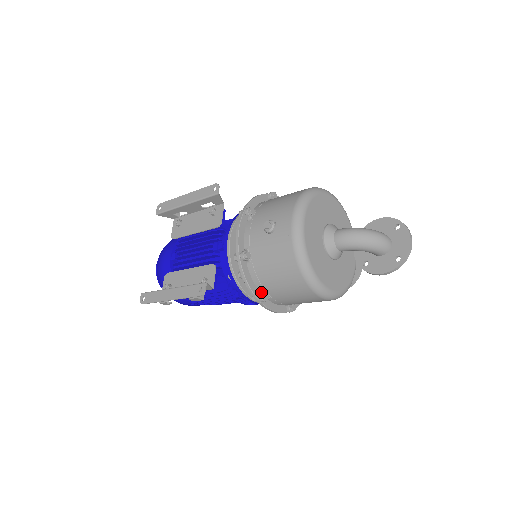
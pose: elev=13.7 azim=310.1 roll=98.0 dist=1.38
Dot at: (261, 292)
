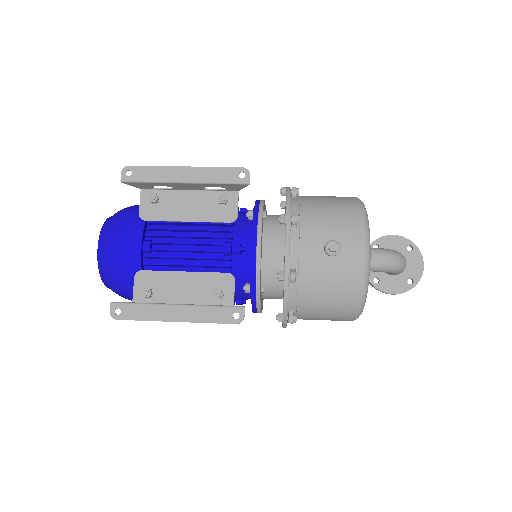
Dot at: (291, 313)
